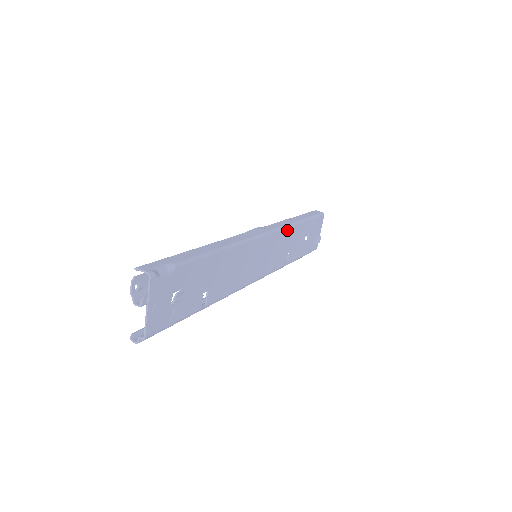
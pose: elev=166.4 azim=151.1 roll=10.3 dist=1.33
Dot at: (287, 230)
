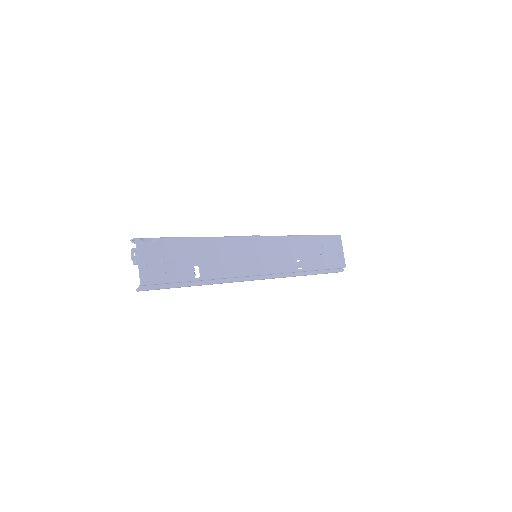
Dot at: (287, 239)
